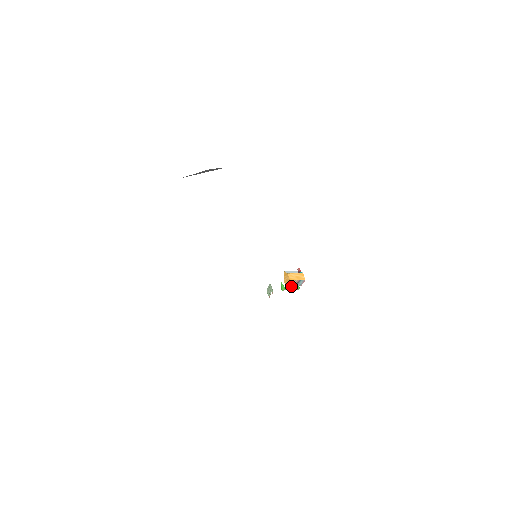
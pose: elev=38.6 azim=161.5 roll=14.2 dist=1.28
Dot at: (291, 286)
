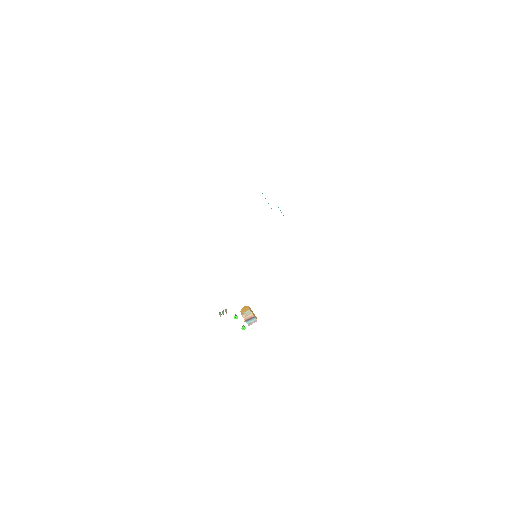
Dot at: (244, 318)
